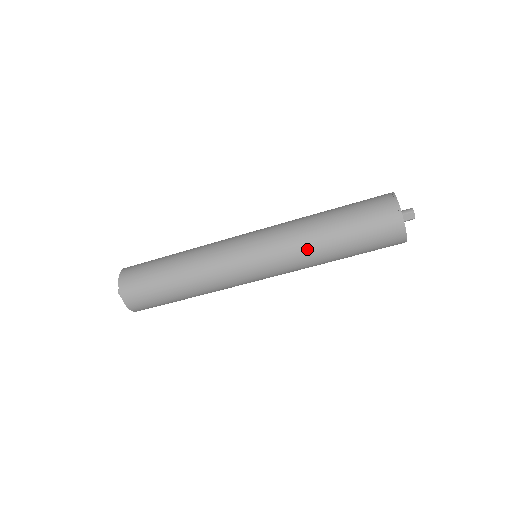
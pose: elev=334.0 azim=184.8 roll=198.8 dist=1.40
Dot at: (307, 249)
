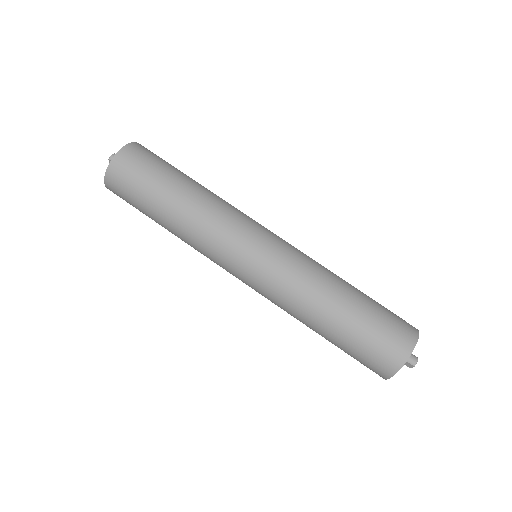
Dot at: (296, 312)
